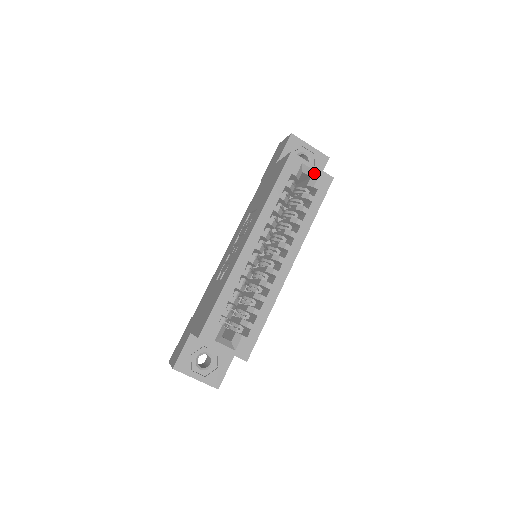
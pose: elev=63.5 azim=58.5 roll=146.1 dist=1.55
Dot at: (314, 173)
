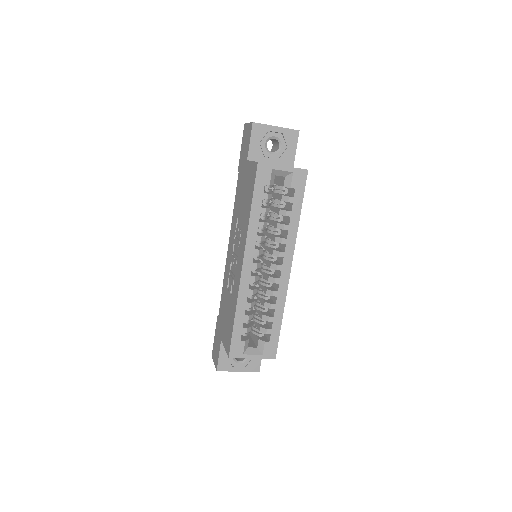
Dot at: (287, 173)
